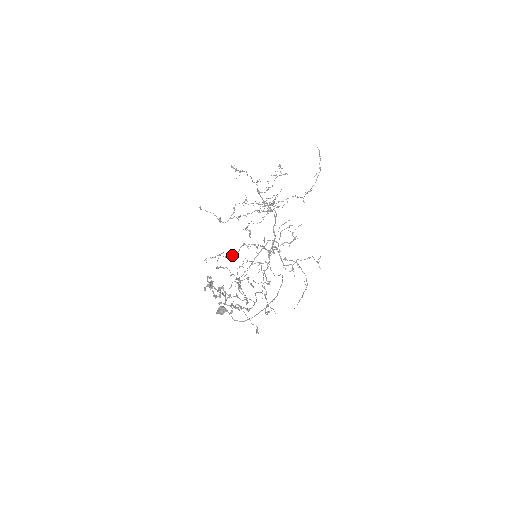
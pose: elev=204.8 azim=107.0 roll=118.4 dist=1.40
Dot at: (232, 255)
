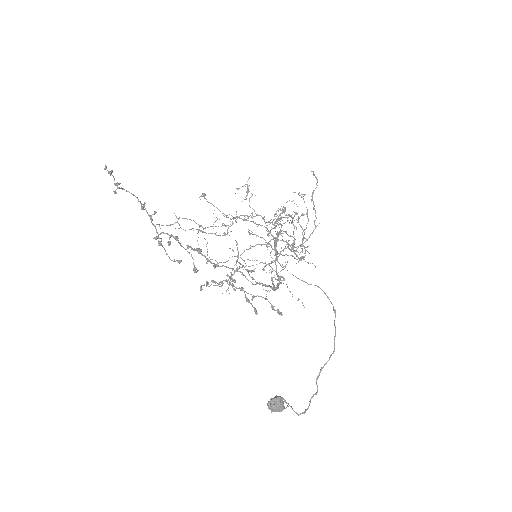
Dot at: (198, 229)
